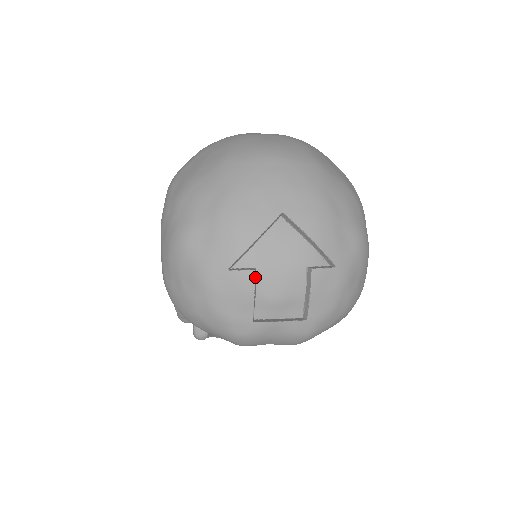
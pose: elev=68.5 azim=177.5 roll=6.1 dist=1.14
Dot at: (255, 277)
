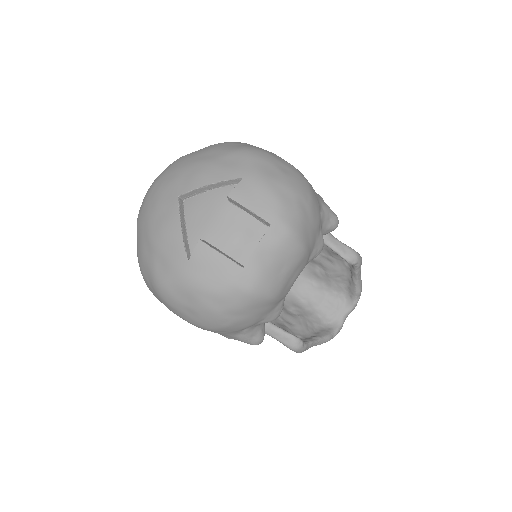
Dot at: (206, 243)
